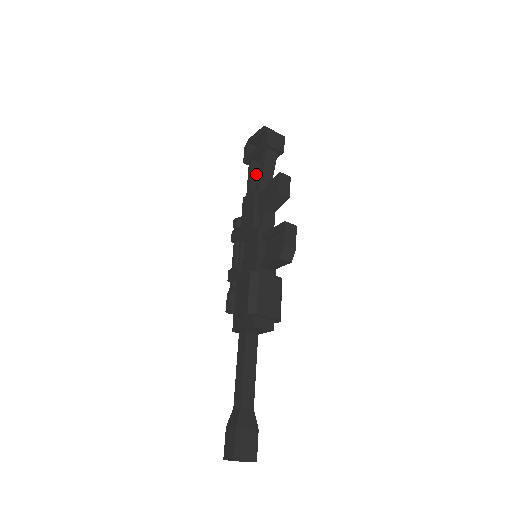
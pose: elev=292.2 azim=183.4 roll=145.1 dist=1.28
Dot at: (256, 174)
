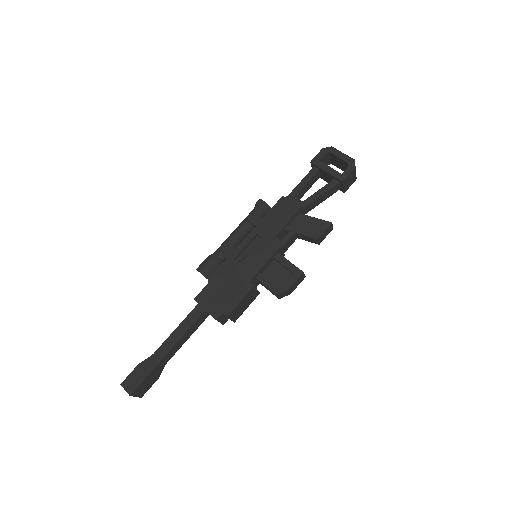
Dot at: (310, 183)
